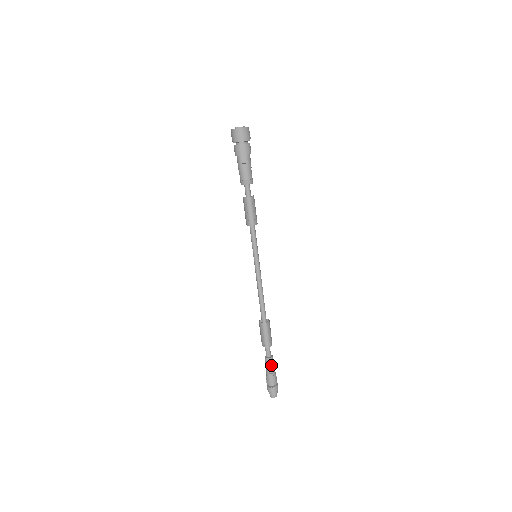
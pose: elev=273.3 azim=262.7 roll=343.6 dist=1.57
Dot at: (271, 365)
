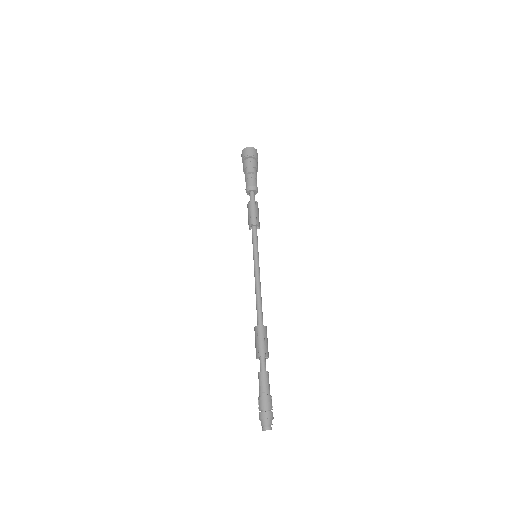
Dot at: (265, 381)
